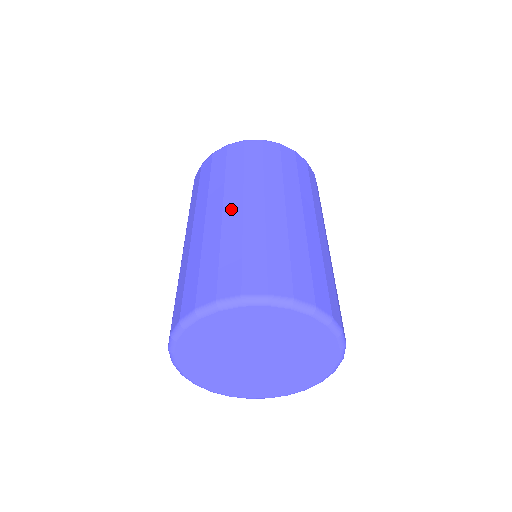
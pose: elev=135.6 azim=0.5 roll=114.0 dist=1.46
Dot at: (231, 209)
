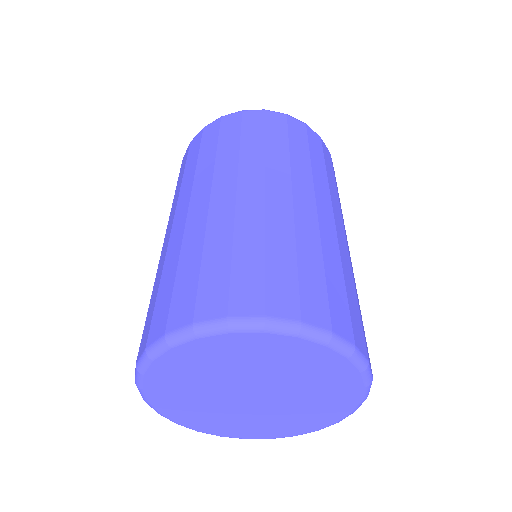
Dot at: (325, 214)
